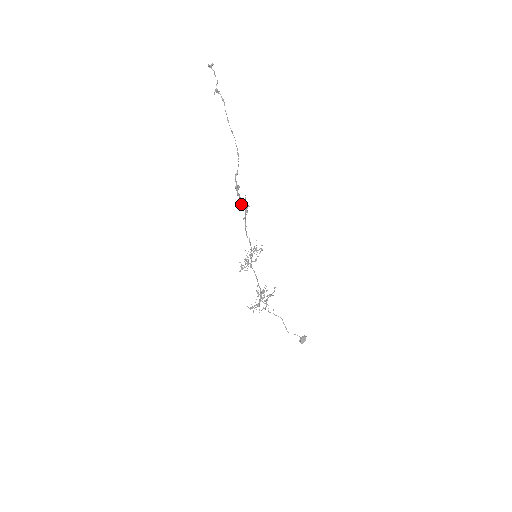
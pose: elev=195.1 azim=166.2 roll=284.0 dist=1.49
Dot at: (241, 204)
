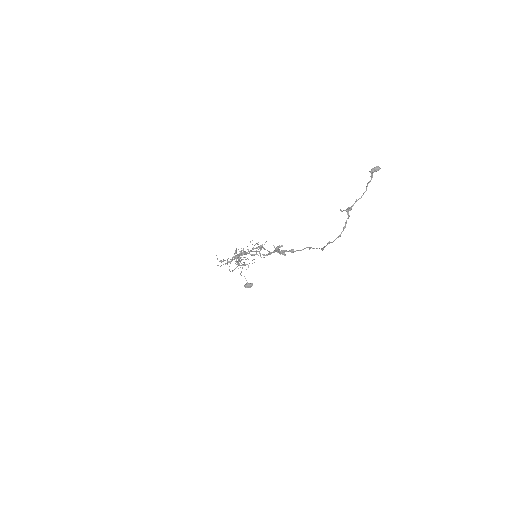
Dot at: occluded
